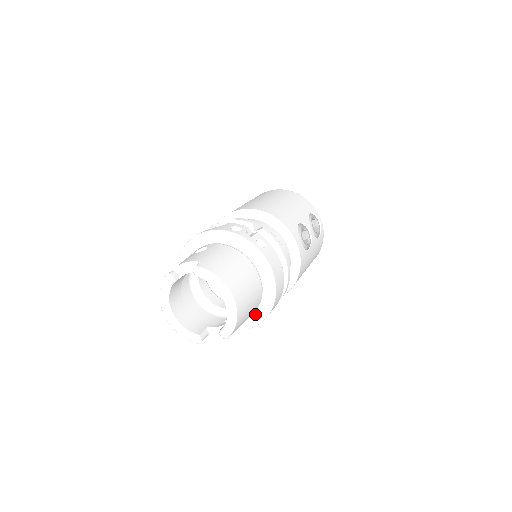
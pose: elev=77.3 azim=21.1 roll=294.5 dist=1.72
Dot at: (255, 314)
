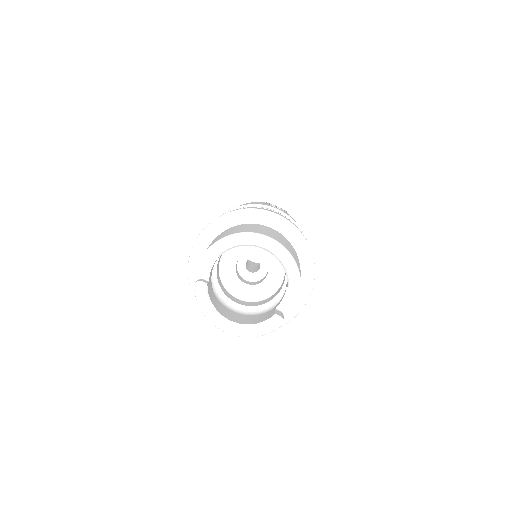
Dot at: (303, 271)
